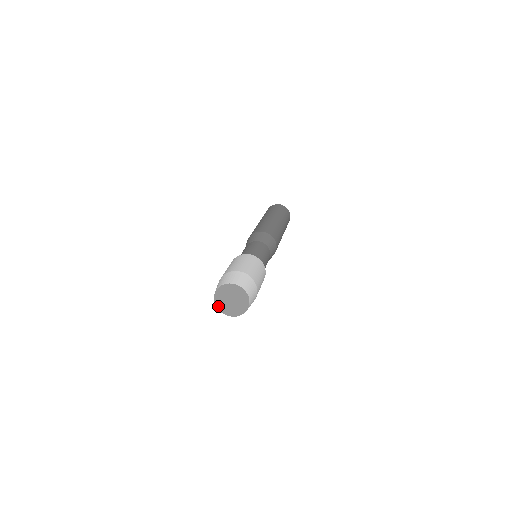
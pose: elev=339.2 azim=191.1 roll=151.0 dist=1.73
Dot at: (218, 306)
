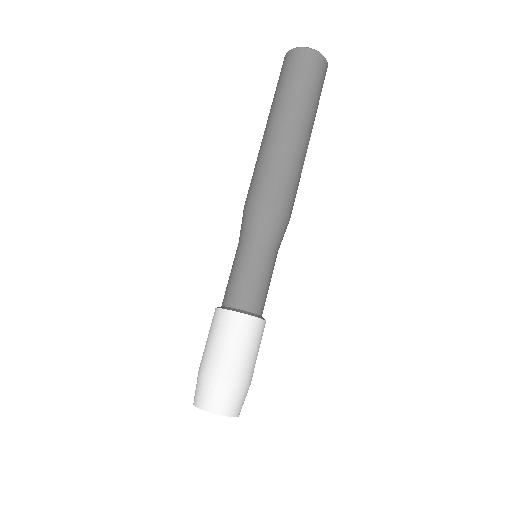
Dot at: occluded
